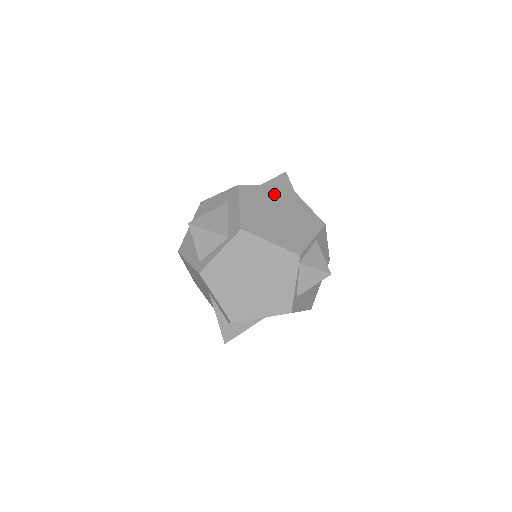
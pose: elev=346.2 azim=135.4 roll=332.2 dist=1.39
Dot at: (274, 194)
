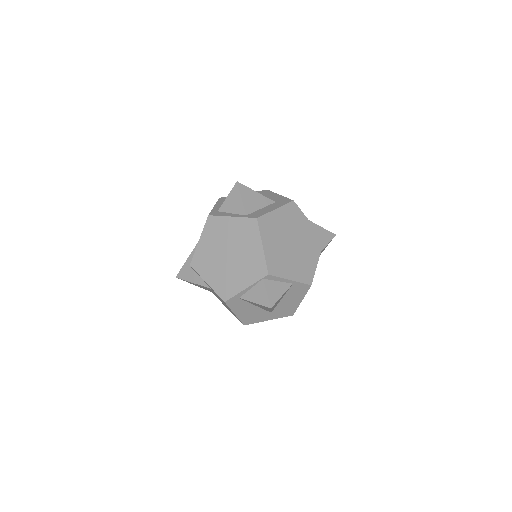
Dot at: (307, 232)
